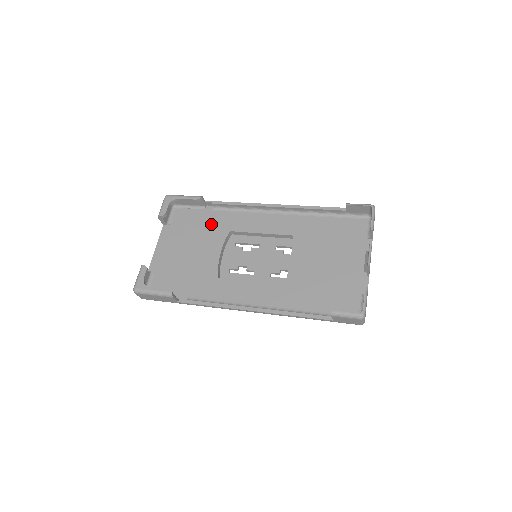
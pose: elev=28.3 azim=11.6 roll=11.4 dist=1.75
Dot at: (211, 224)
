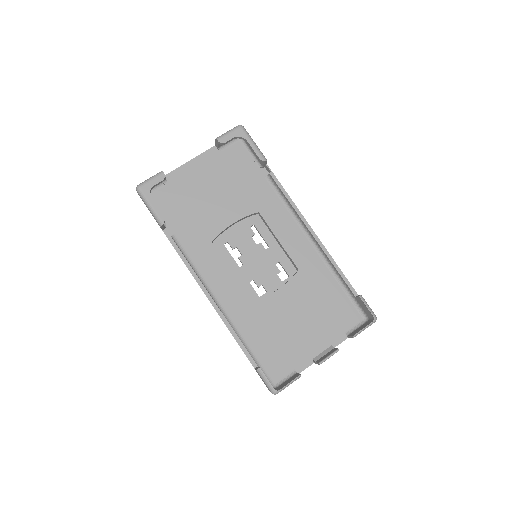
Dot at: (251, 189)
